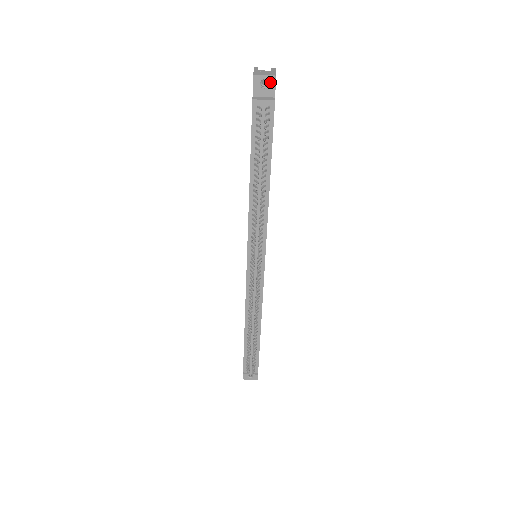
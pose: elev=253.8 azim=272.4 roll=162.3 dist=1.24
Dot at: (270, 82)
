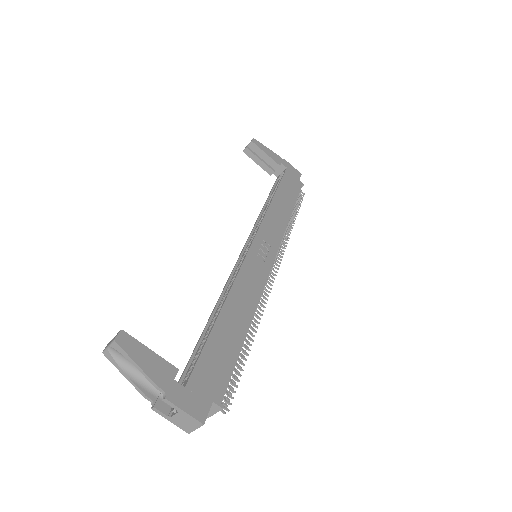
Dot at: (202, 420)
